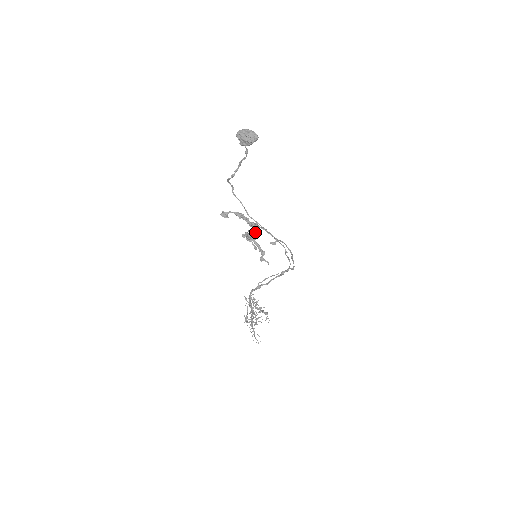
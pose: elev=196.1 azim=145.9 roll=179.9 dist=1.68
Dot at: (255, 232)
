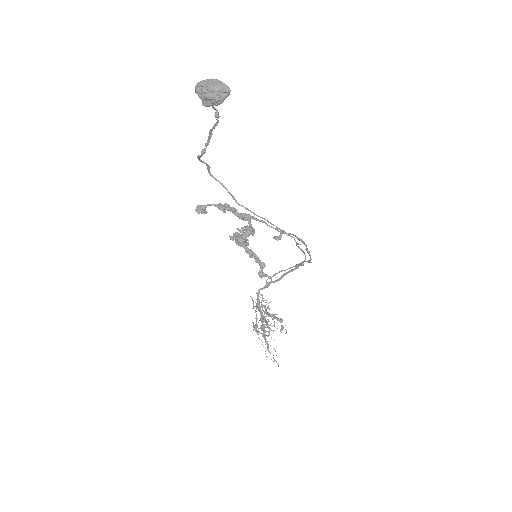
Dot at: (248, 230)
